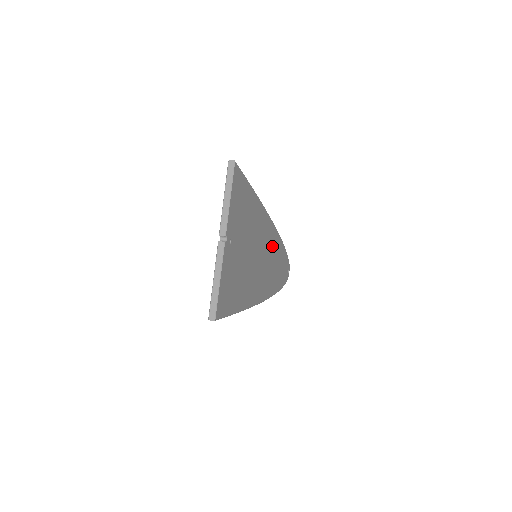
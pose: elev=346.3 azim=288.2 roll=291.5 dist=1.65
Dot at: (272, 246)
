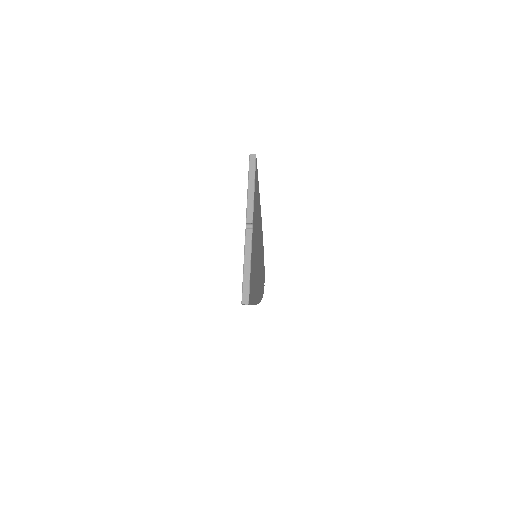
Dot at: (261, 251)
